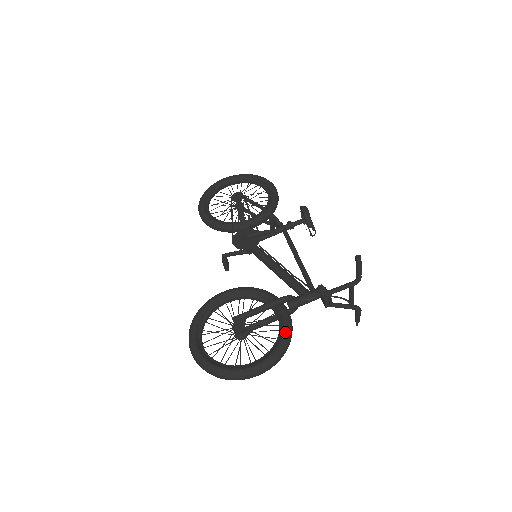
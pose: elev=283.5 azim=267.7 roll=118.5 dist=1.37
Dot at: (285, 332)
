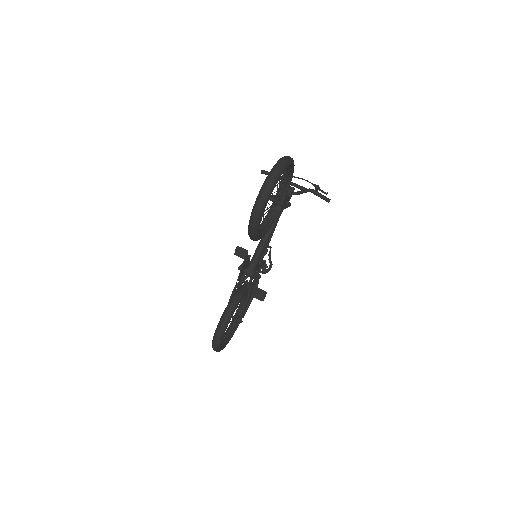
Dot at: (282, 176)
